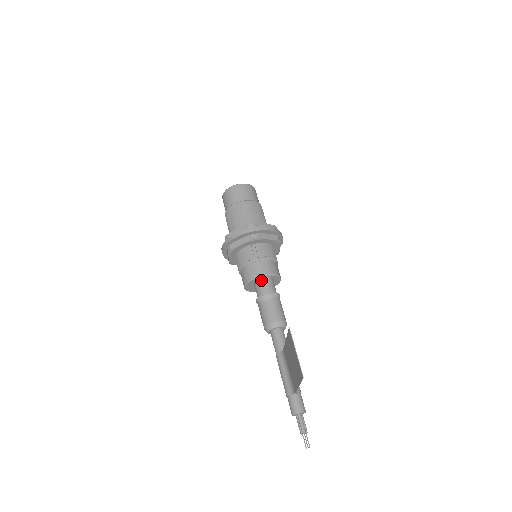
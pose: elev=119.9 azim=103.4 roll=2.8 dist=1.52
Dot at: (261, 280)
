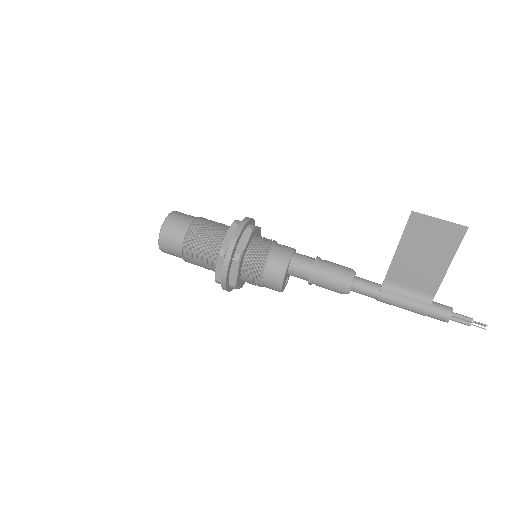
Dot at: (296, 257)
